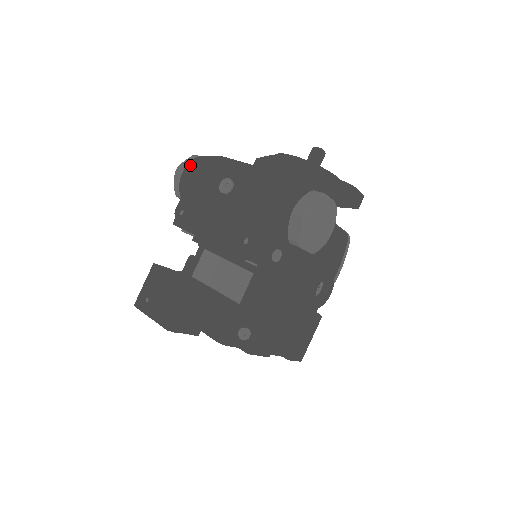
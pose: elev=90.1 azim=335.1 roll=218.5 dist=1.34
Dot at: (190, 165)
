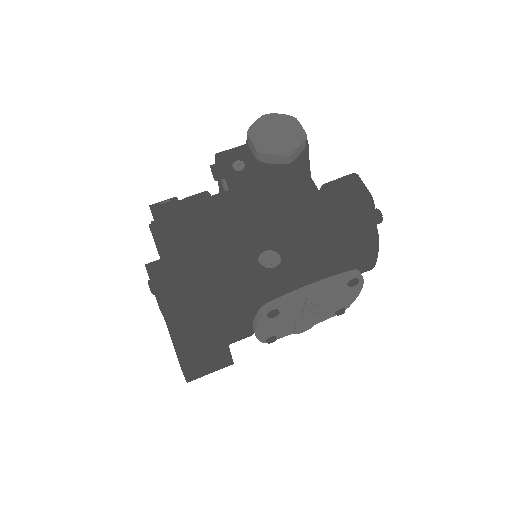
Dot at: occluded
